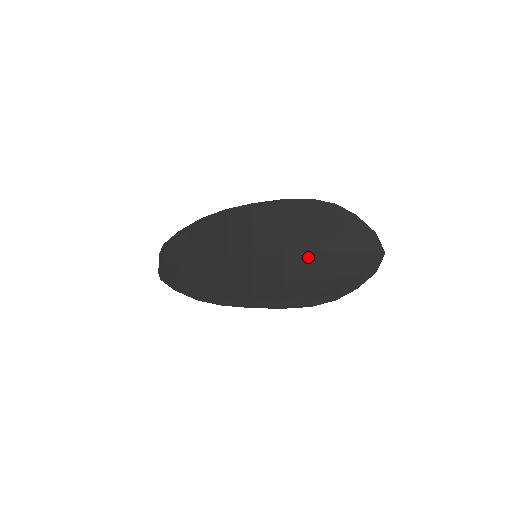
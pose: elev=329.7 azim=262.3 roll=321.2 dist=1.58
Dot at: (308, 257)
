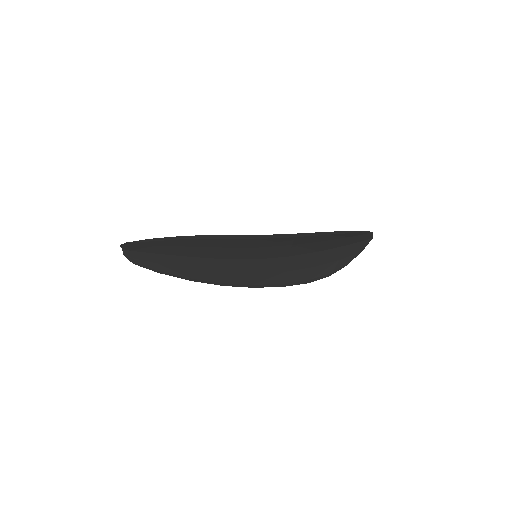
Dot at: (310, 255)
